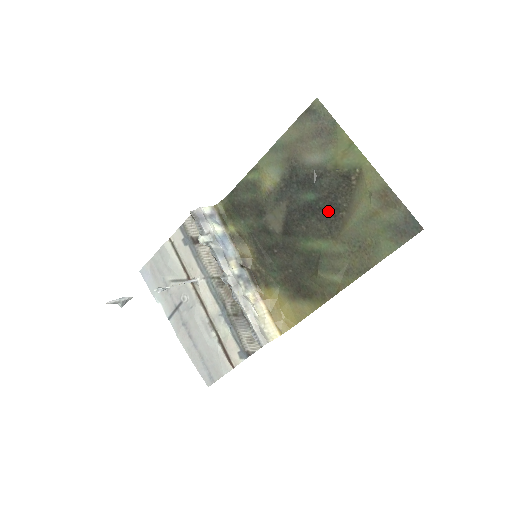
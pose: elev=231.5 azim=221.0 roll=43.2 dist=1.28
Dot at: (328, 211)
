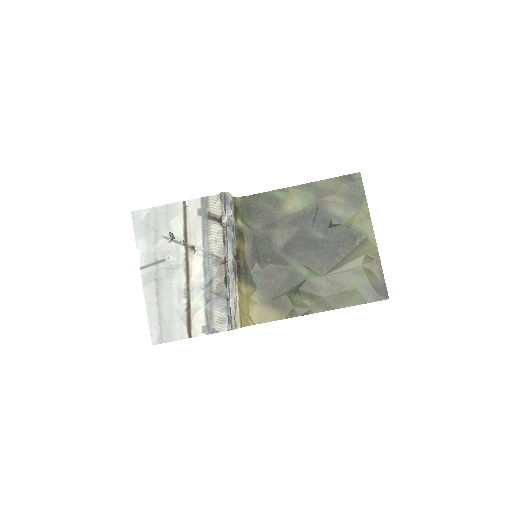
Dot at: (328, 253)
